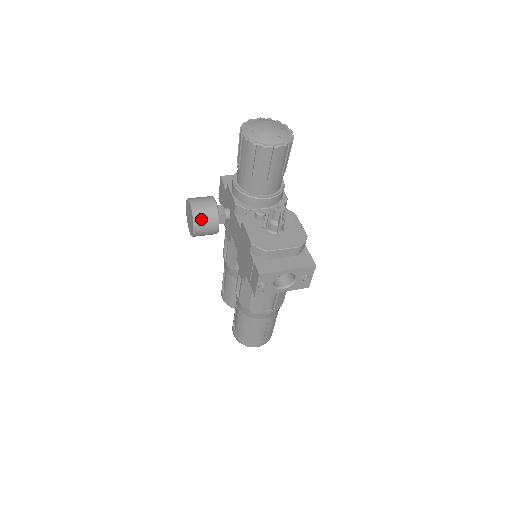
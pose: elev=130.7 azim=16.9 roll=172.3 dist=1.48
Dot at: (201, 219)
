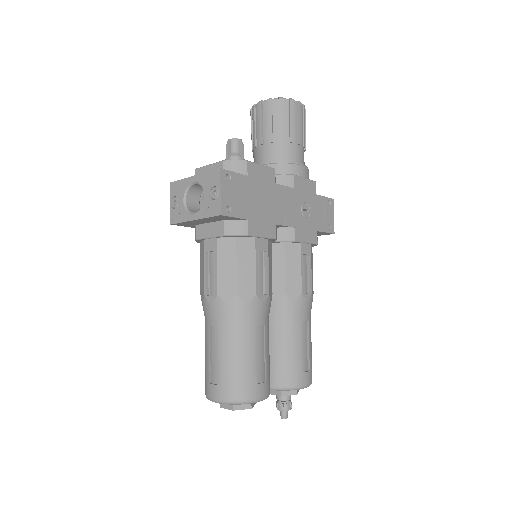
Dot at: occluded
